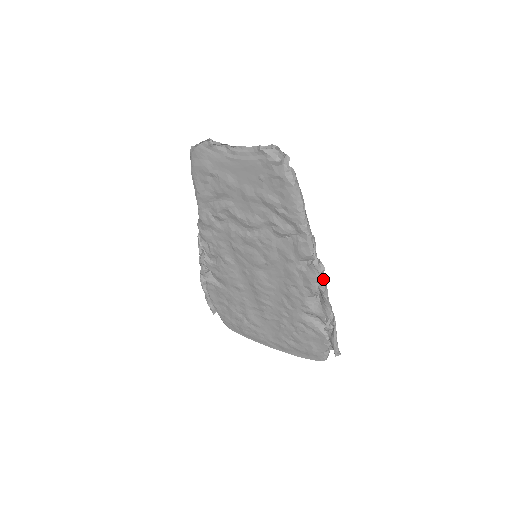
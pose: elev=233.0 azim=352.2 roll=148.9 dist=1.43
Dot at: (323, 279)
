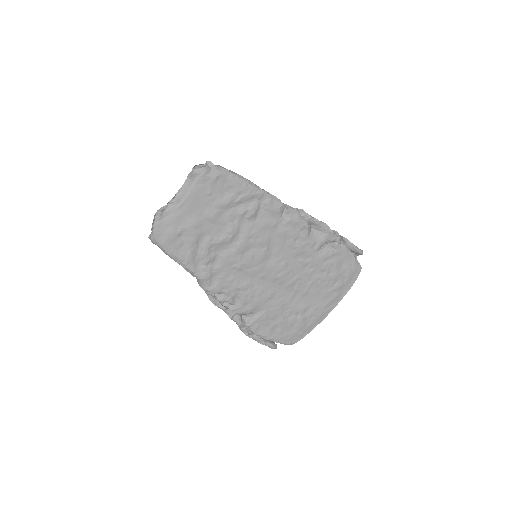
Dot at: (302, 212)
